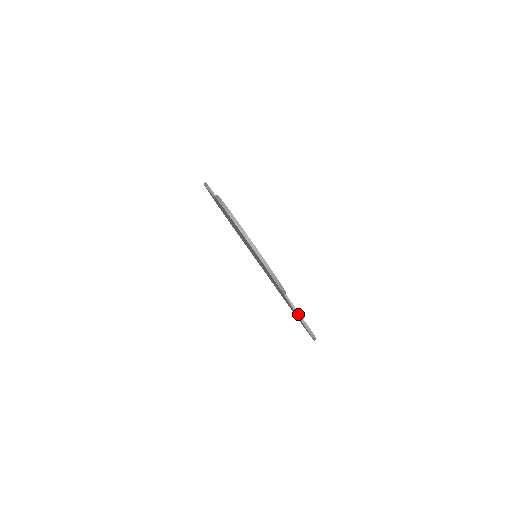
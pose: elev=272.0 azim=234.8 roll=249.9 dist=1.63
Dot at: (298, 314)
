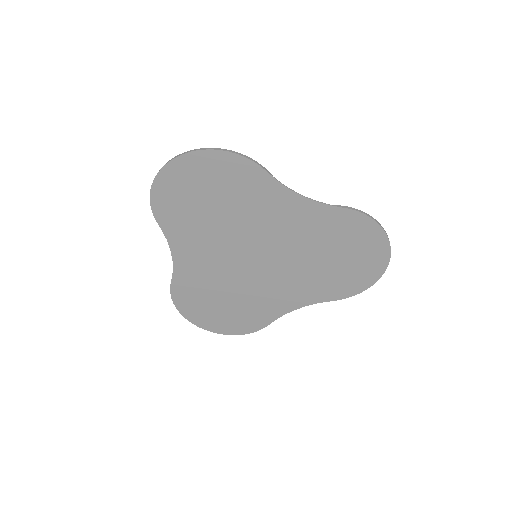
Dot at: (324, 207)
